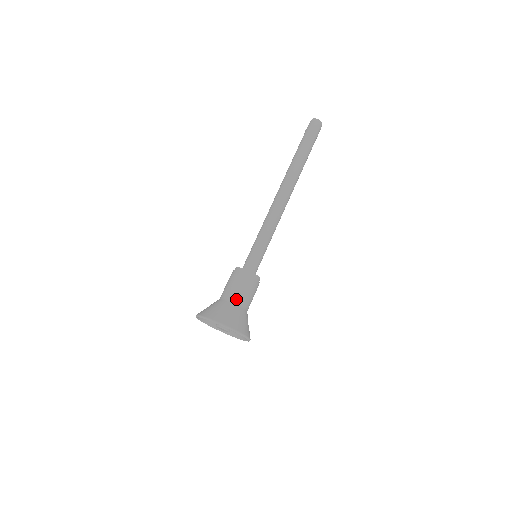
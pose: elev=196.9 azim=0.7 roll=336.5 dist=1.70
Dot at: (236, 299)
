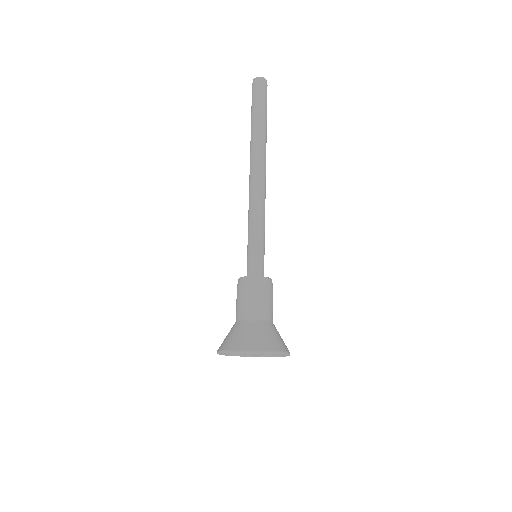
Dot at: (264, 315)
